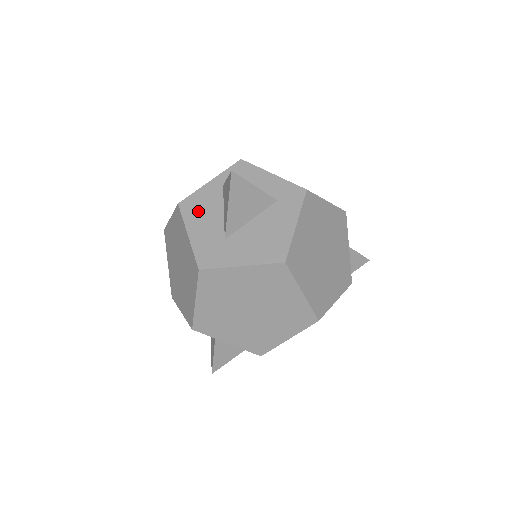
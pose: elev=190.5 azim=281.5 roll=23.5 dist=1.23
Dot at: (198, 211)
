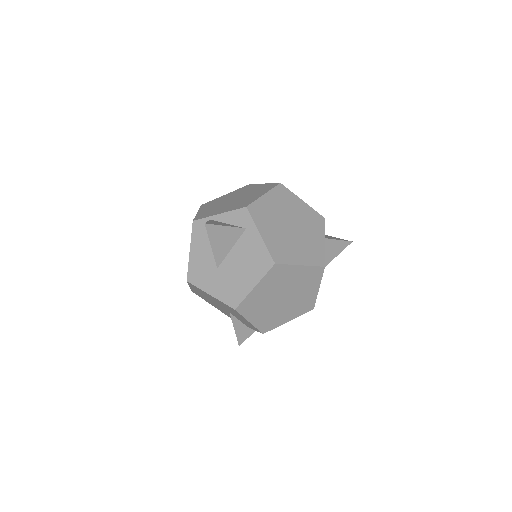
Dot at: occluded
